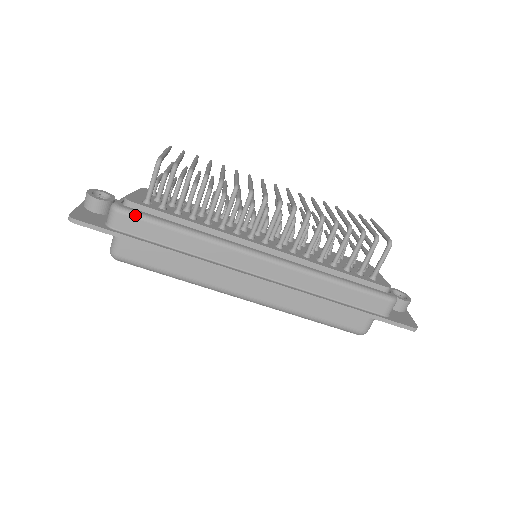
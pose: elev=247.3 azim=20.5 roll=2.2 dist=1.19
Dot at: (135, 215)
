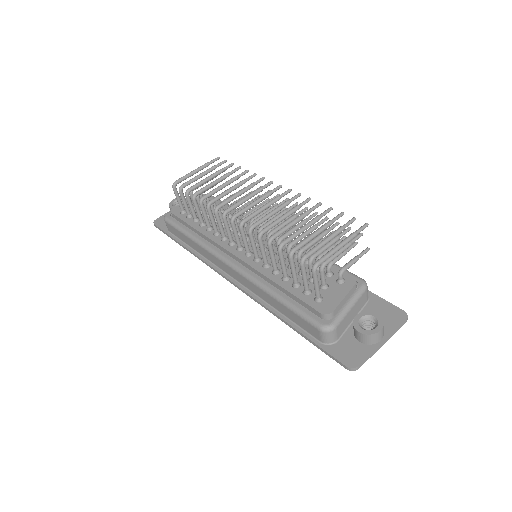
Dot at: (170, 223)
